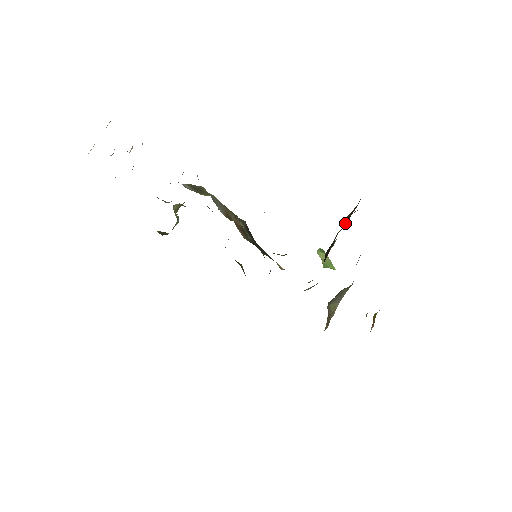
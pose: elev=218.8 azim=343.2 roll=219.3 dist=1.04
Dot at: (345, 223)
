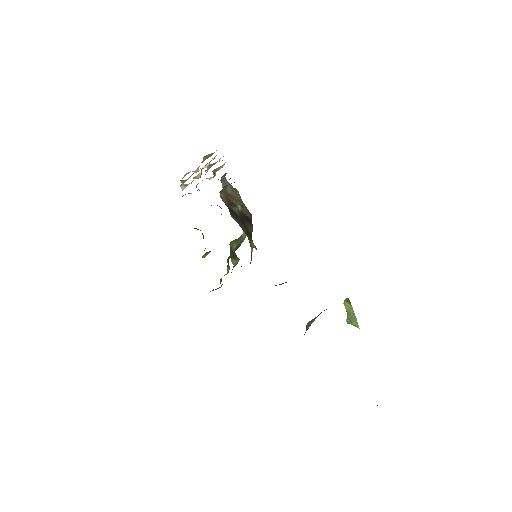
Dot at: occluded
